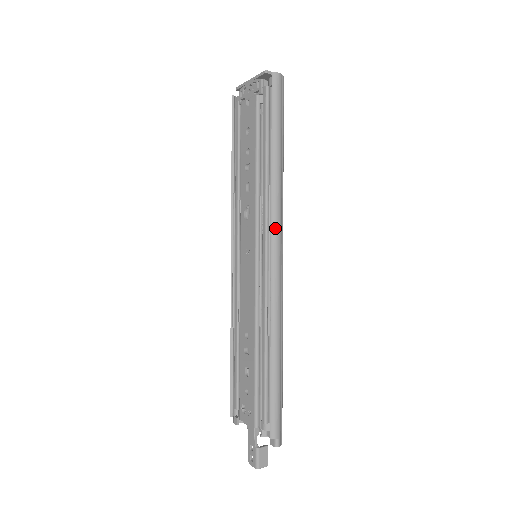
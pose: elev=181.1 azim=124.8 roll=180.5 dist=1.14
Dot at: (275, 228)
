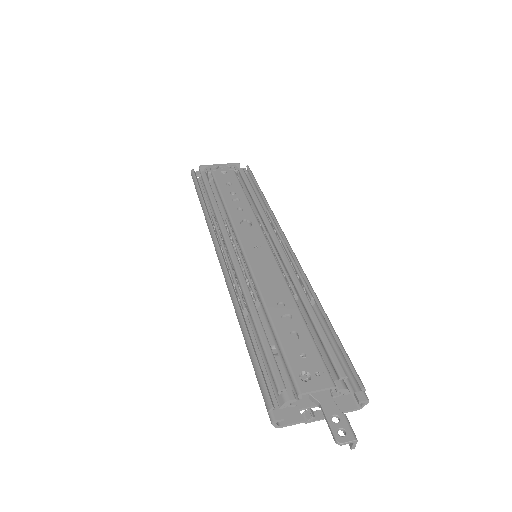
Dot at: occluded
